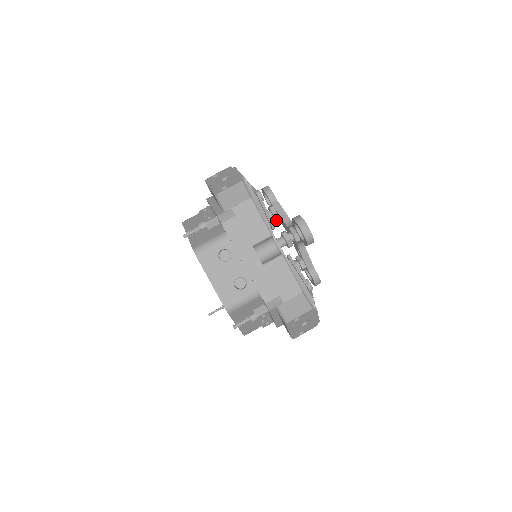
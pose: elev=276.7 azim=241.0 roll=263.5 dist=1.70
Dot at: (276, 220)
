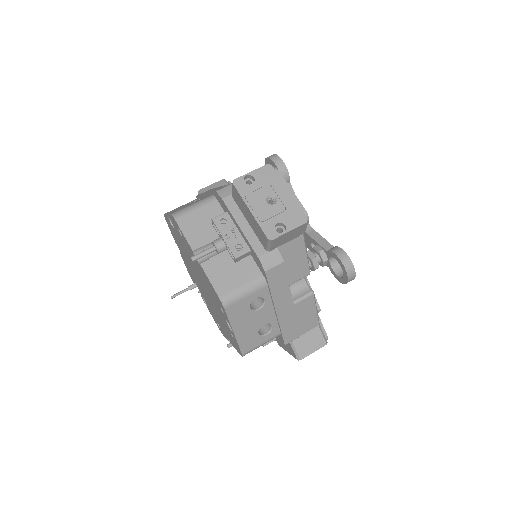
Dot at: occluded
